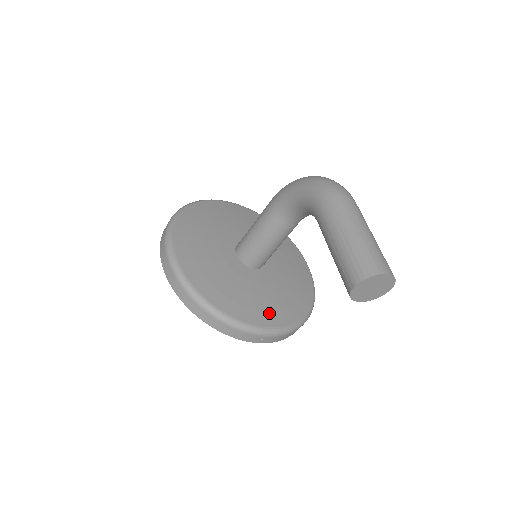
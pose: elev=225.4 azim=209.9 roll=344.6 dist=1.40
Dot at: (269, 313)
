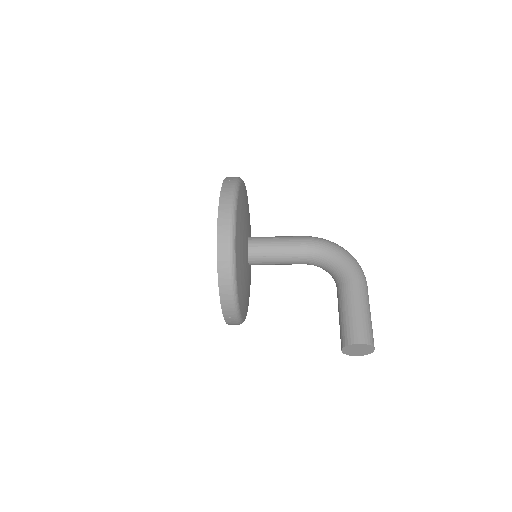
Dot at: occluded
